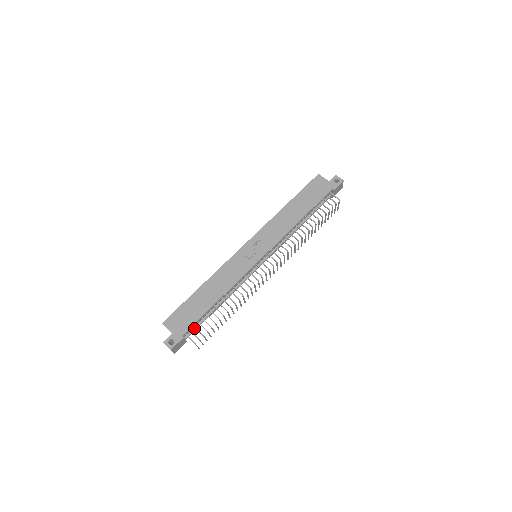
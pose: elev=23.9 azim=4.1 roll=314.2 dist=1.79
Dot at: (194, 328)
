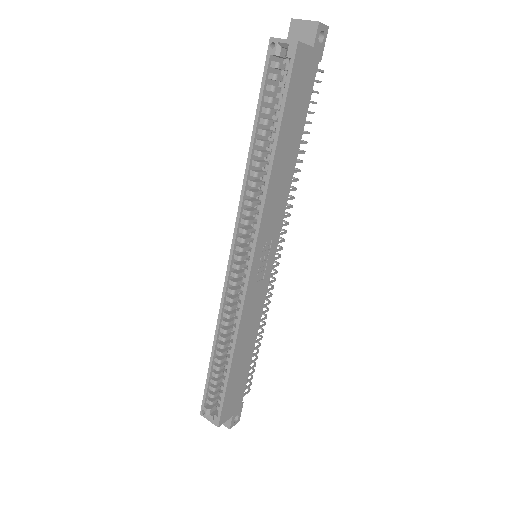
Dot at: occluded
